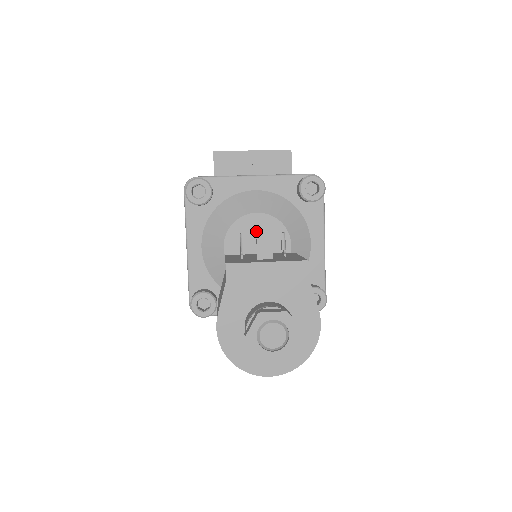
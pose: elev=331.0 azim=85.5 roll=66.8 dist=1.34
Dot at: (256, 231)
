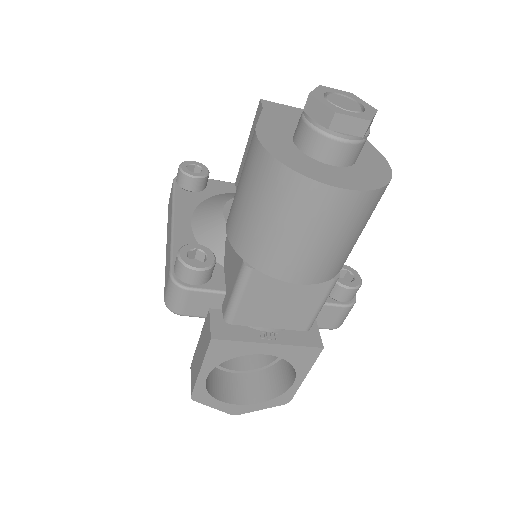
Dot at: occluded
